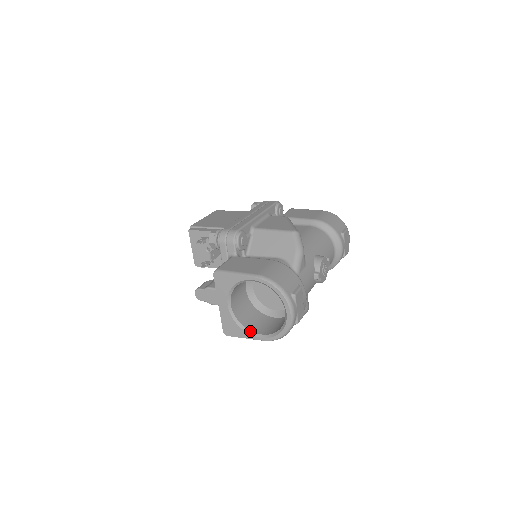
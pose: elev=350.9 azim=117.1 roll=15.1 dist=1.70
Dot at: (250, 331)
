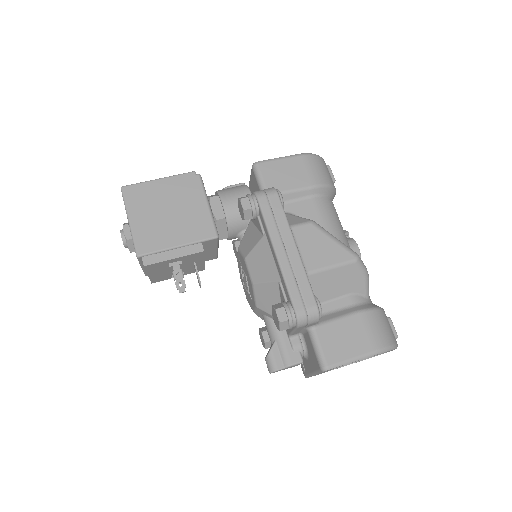
Dot at: occluded
